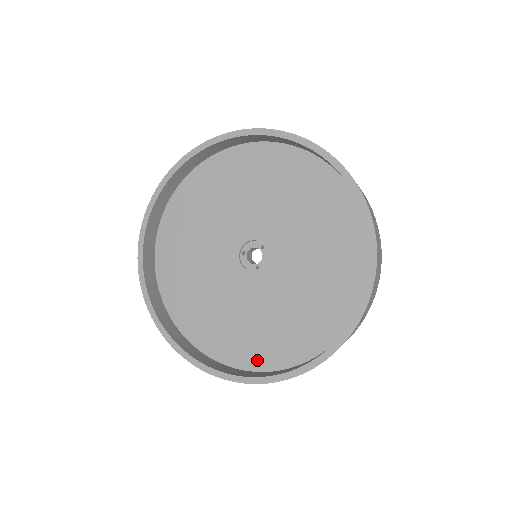
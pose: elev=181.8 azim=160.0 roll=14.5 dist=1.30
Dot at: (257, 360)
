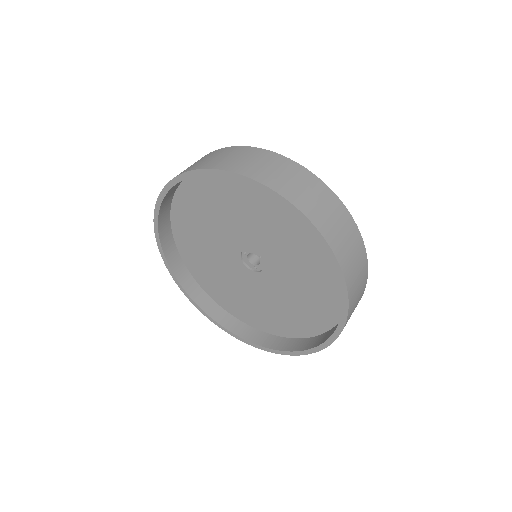
Dot at: (249, 320)
